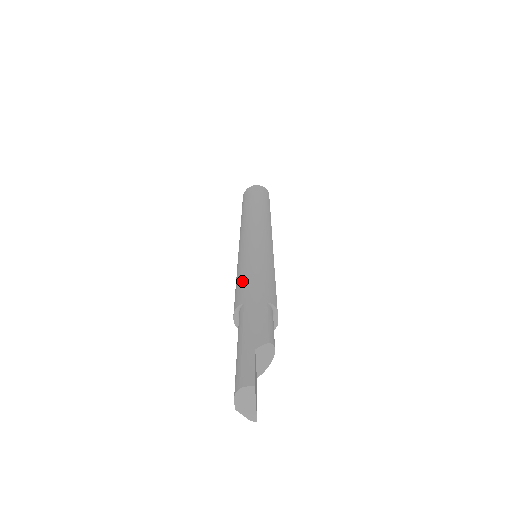
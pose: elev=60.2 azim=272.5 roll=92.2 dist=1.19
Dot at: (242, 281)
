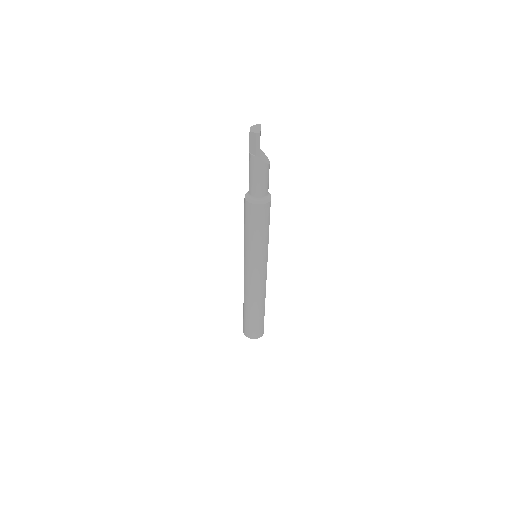
Dot at: occluded
